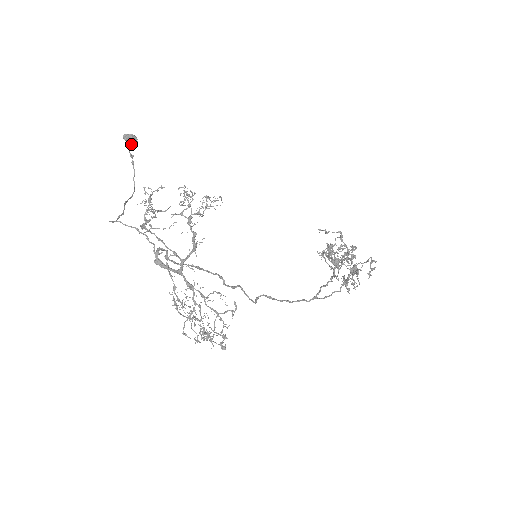
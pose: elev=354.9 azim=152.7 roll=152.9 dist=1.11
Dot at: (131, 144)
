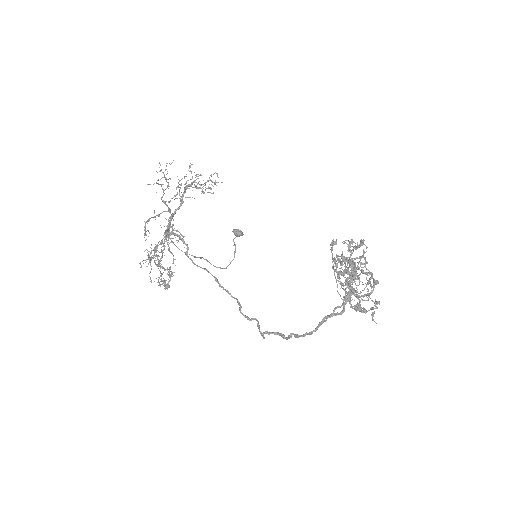
Dot at: (236, 236)
